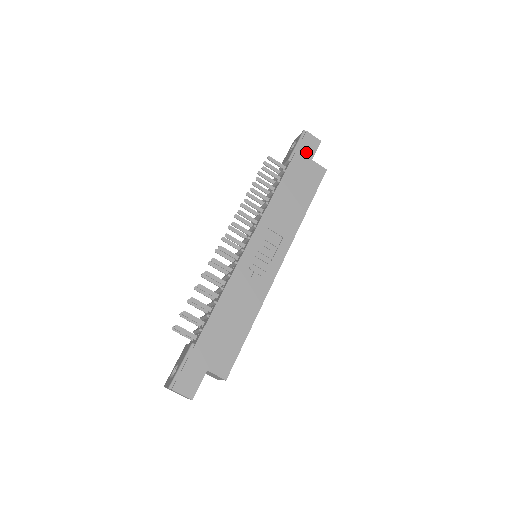
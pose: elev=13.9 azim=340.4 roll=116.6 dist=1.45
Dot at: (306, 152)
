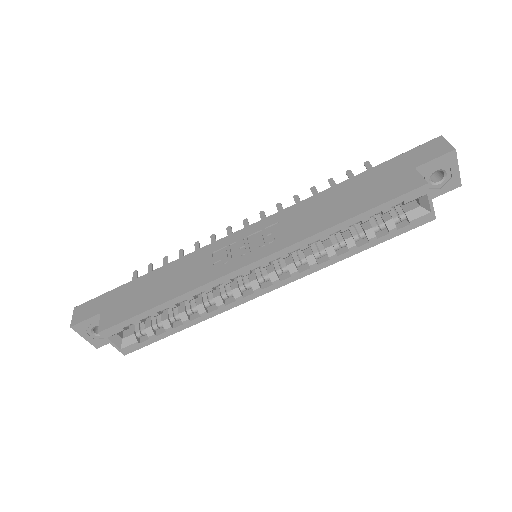
Dot at: (415, 158)
